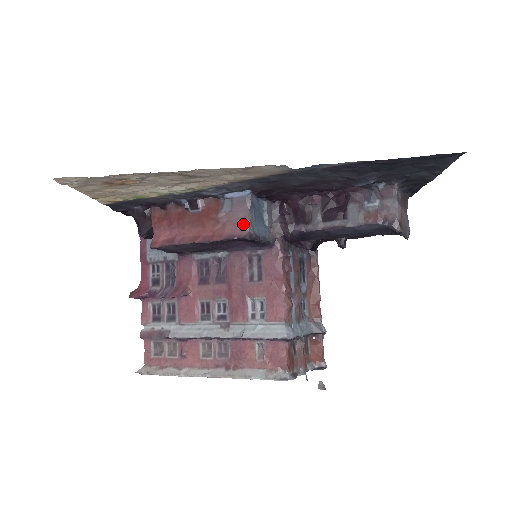
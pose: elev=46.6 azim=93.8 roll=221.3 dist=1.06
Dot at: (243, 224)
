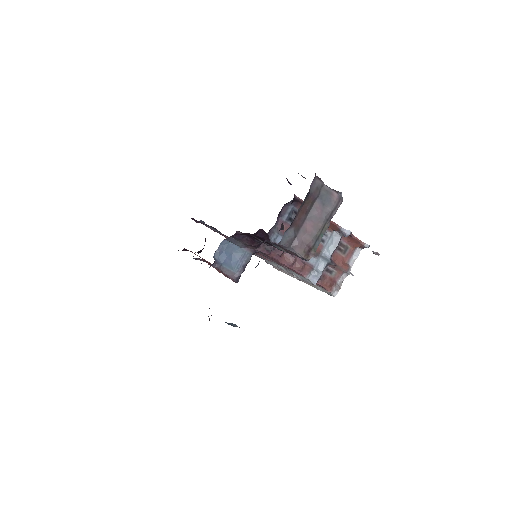
Dot at: occluded
